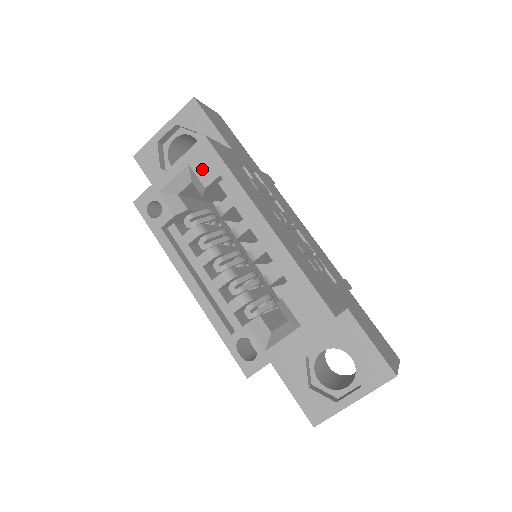
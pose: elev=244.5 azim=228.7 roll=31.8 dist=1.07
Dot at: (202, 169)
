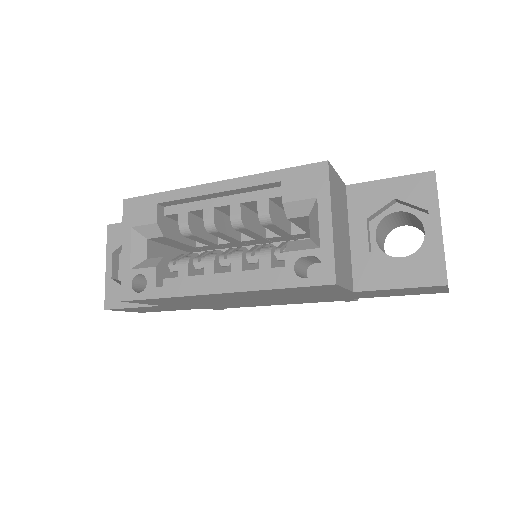
Dot at: (142, 217)
